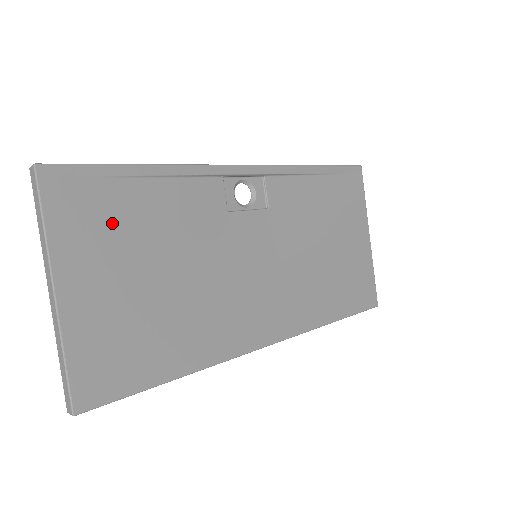
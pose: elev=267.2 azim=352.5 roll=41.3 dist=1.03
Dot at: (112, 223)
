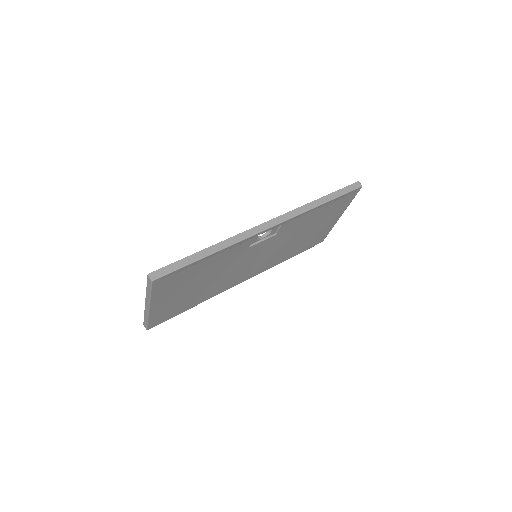
Dot at: (183, 280)
